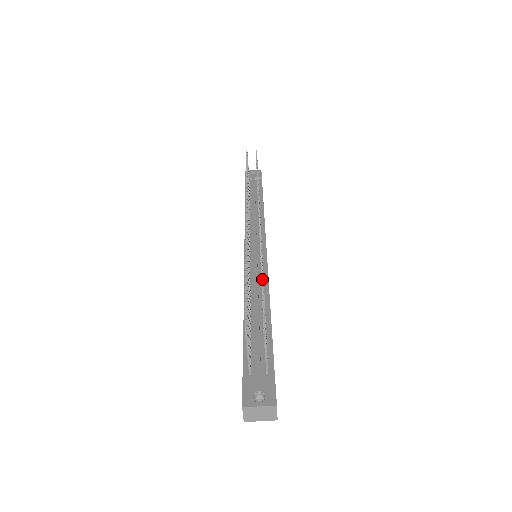
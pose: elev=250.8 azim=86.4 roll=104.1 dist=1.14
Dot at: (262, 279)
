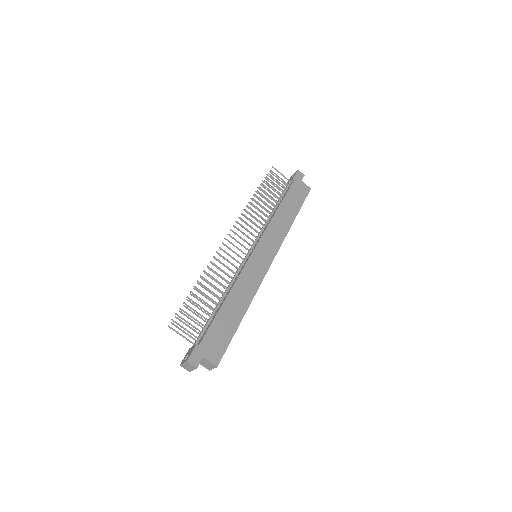
Dot at: (194, 289)
